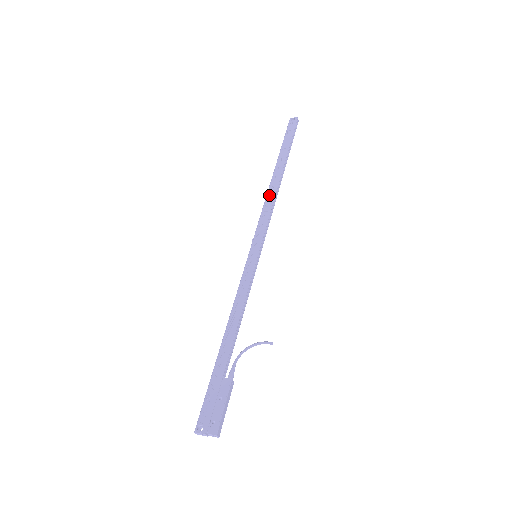
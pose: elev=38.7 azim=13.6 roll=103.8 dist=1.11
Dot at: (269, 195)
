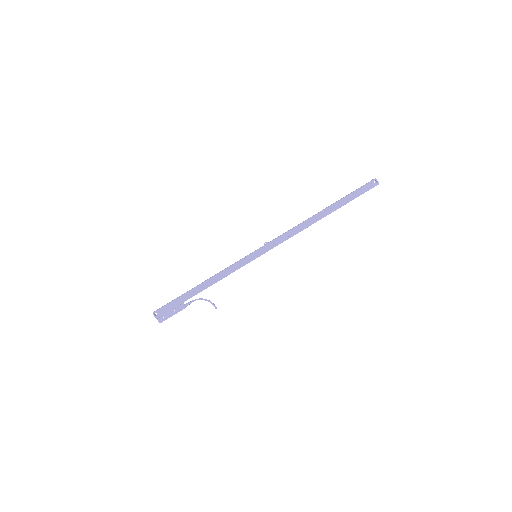
Dot at: (301, 226)
